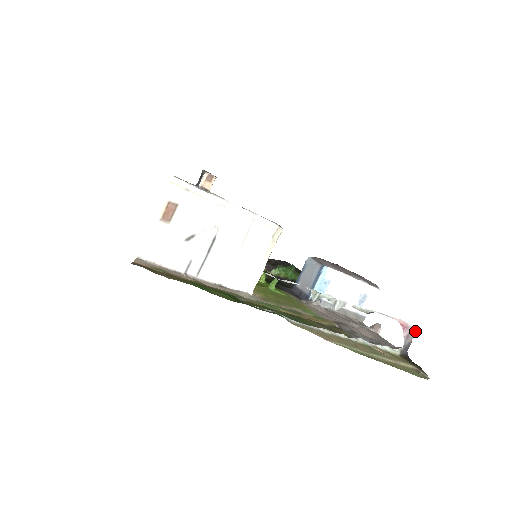
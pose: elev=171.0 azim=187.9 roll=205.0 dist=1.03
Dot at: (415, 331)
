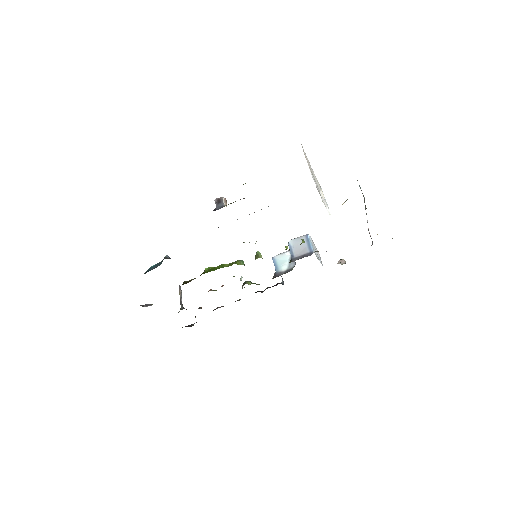
Dot at: occluded
